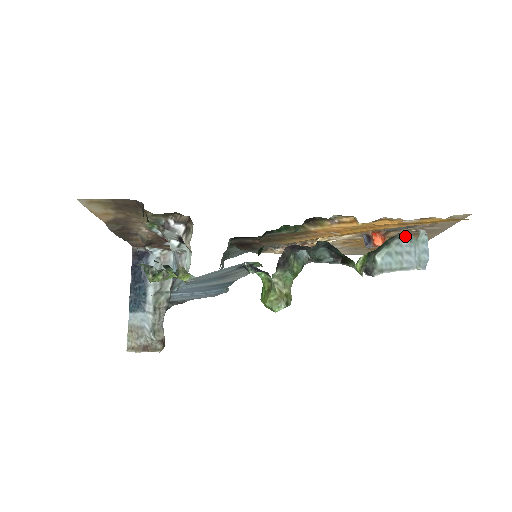
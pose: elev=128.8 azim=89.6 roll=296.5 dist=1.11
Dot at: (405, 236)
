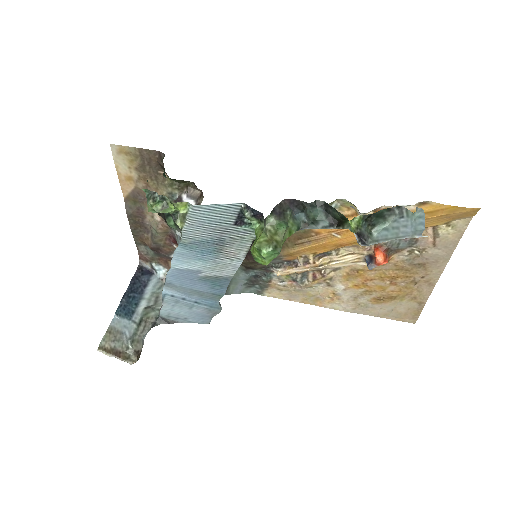
Dot at: (402, 212)
